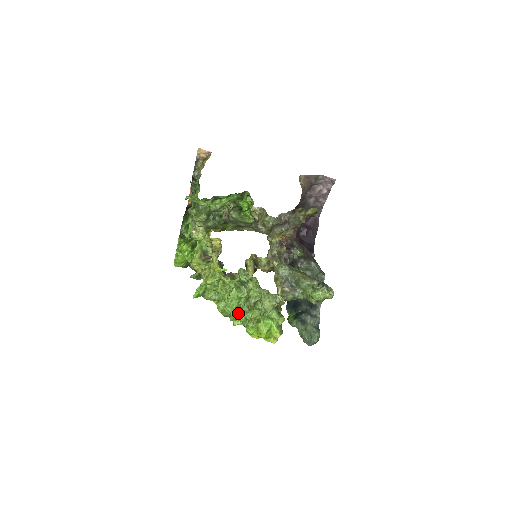
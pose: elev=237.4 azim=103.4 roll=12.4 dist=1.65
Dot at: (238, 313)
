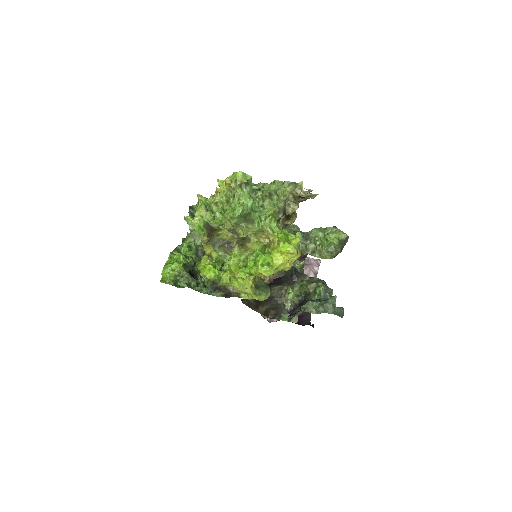
Dot at: (252, 201)
